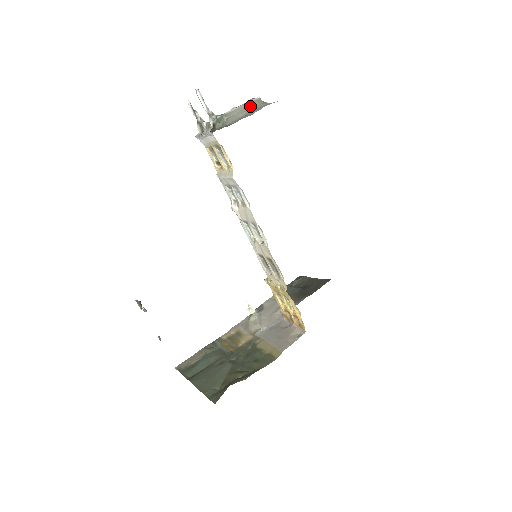
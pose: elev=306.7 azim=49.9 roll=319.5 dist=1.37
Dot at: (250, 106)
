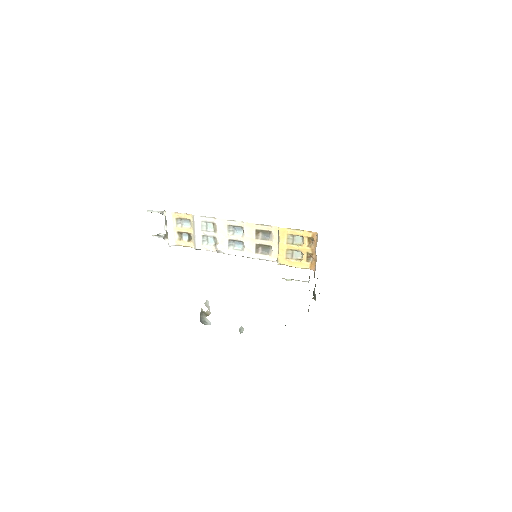
Dot at: occluded
